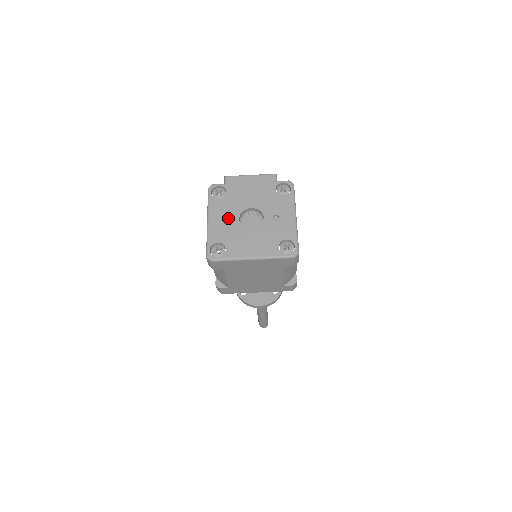
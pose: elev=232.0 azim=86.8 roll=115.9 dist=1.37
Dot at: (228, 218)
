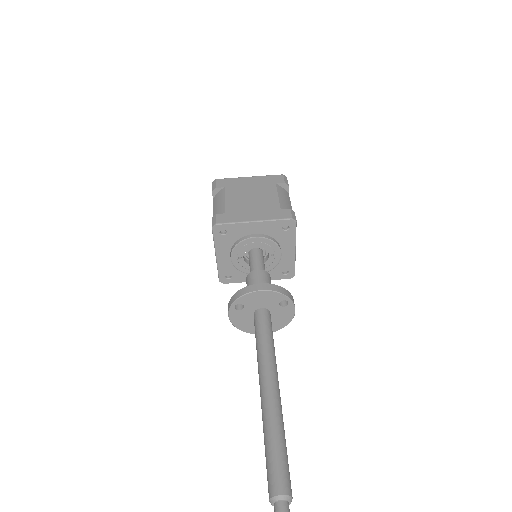
Dot at: occluded
